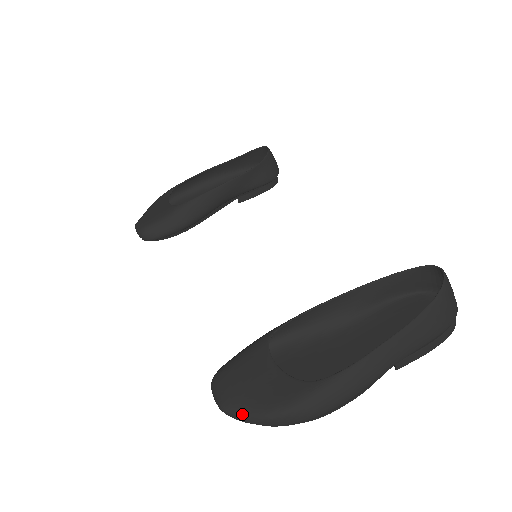
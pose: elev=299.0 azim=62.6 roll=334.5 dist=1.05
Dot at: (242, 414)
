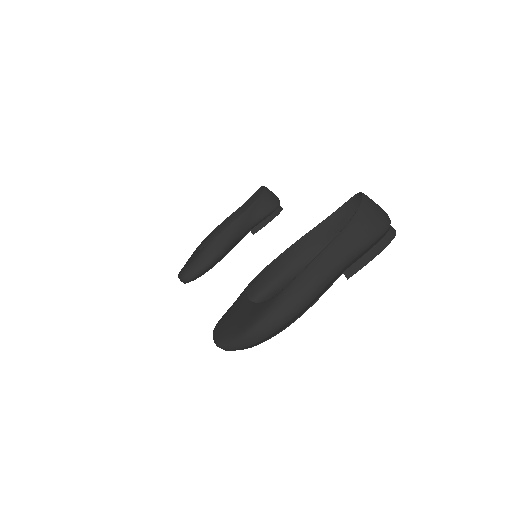
Dot at: (229, 341)
